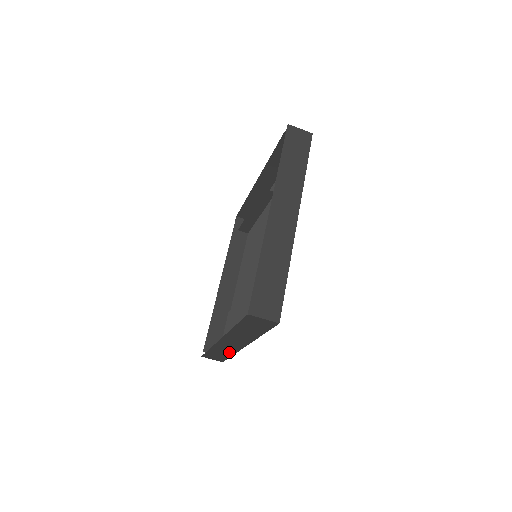
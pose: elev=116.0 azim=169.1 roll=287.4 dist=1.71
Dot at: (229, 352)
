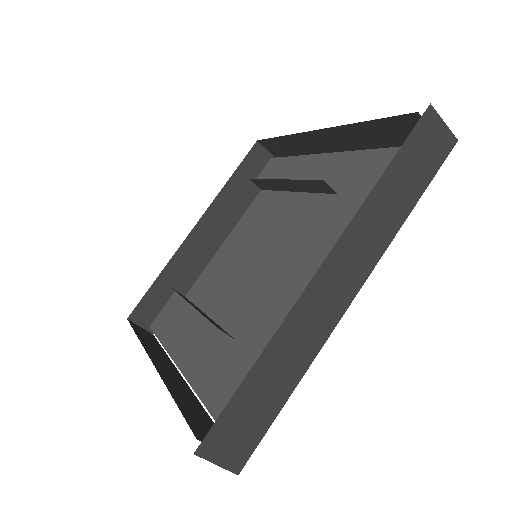
Dot at: occluded
